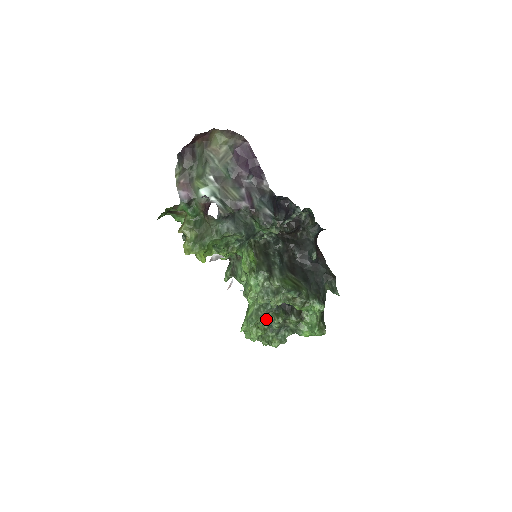
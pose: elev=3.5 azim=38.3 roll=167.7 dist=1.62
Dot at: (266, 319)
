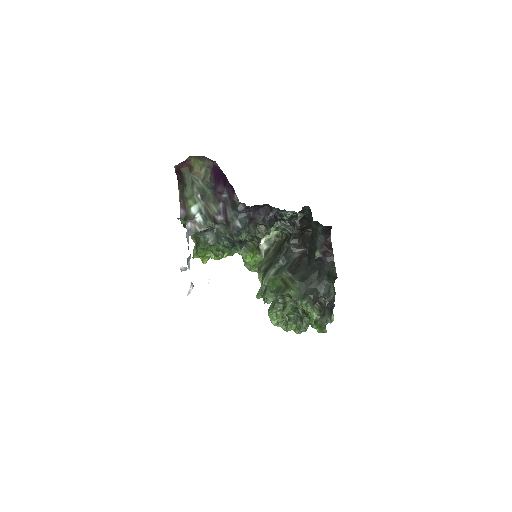
Dot at: occluded
